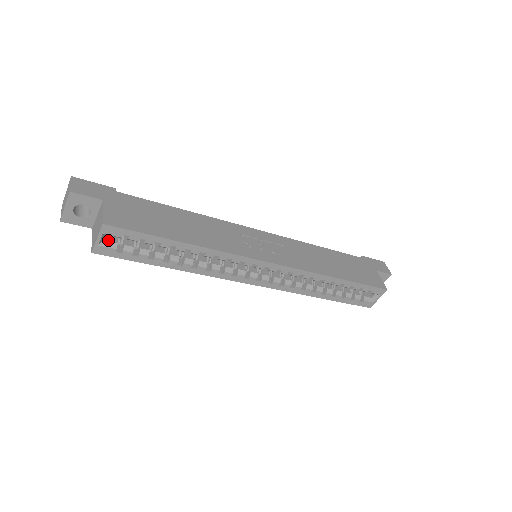
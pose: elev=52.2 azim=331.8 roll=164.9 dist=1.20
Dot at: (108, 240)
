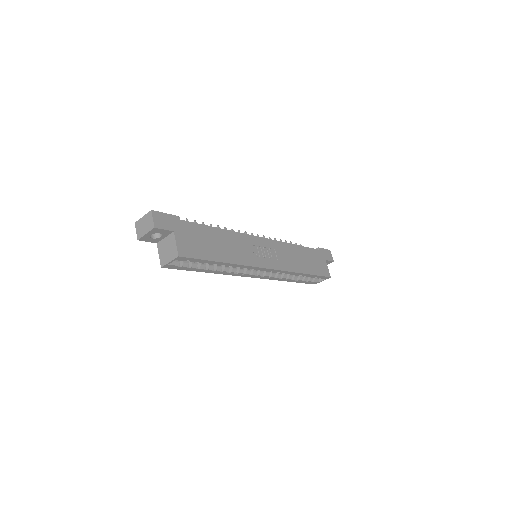
Dot at: occluded
